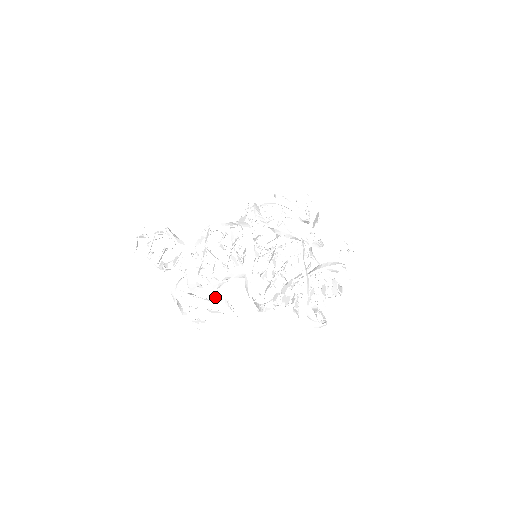
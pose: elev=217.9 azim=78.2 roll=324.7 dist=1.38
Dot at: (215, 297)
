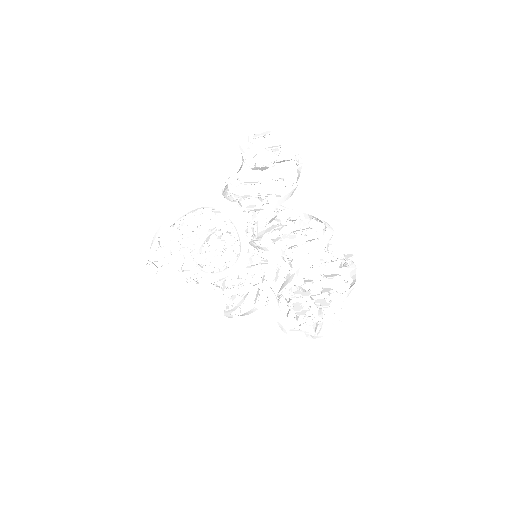
Dot at: occluded
